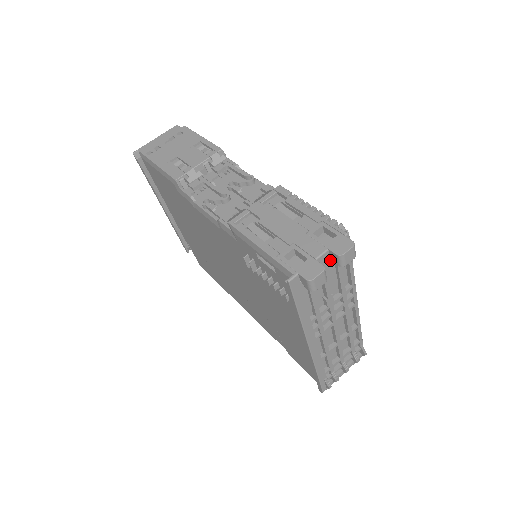
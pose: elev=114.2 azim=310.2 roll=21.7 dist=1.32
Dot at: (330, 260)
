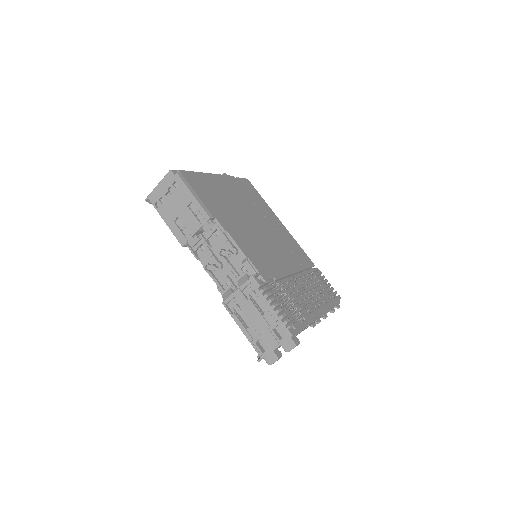
Dot at: occluded
